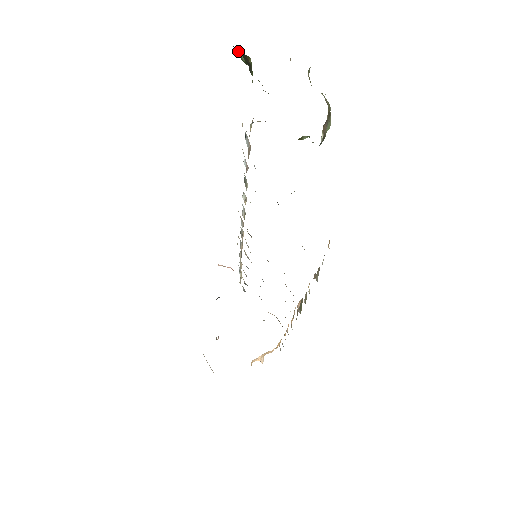
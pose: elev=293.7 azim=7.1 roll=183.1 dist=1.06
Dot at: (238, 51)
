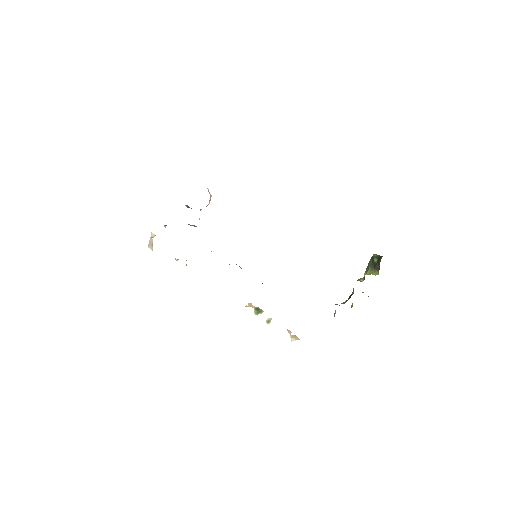
Dot at: (379, 262)
